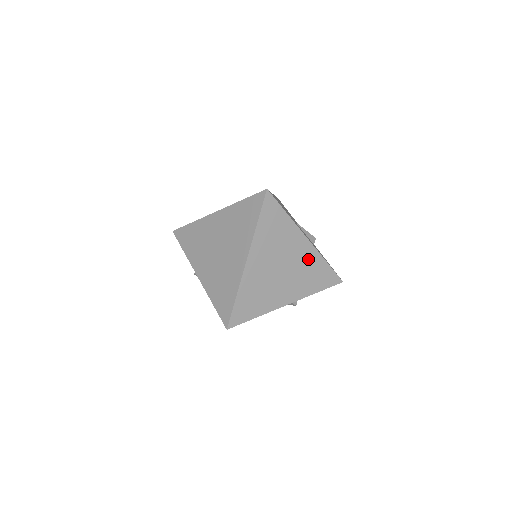
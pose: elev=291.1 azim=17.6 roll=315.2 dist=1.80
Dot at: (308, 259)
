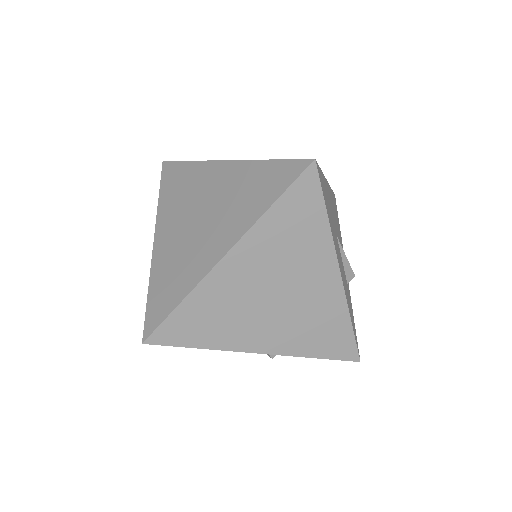
Dot at: (325, 303)
